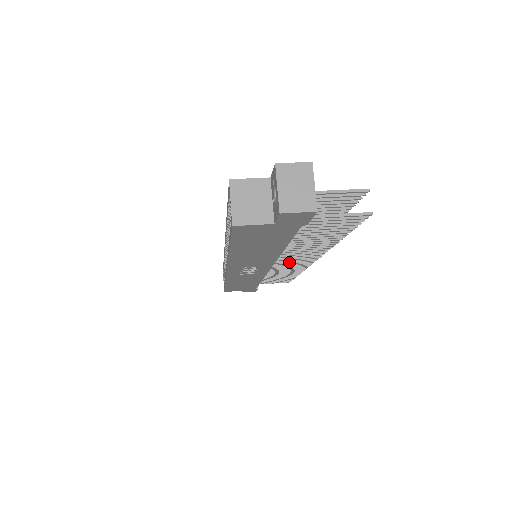
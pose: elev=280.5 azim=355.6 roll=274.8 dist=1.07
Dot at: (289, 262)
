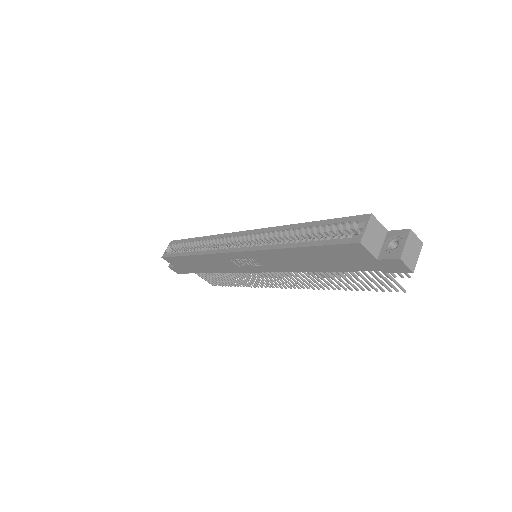
Dot at: (272, 277)
